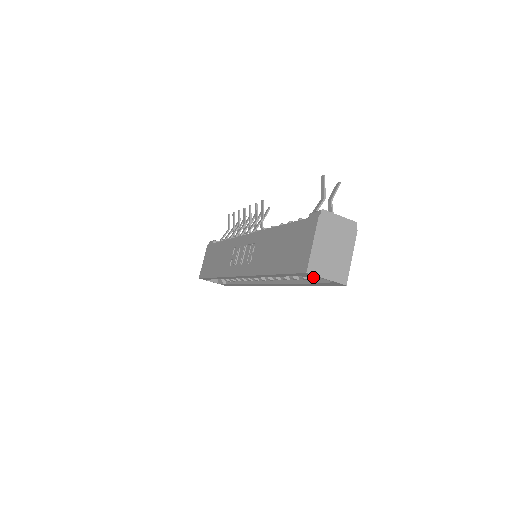
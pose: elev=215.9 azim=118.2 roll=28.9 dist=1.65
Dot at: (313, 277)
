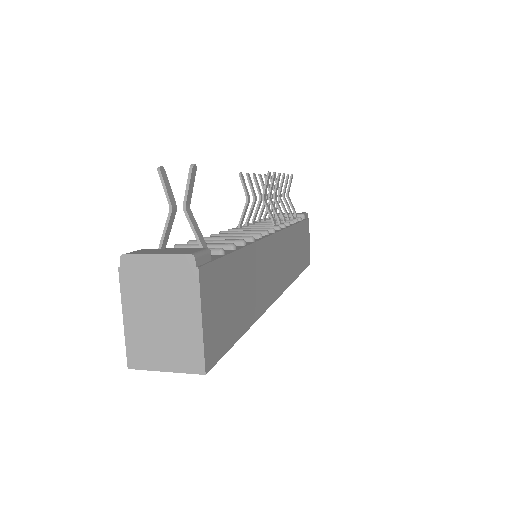
Dot at: occluded
